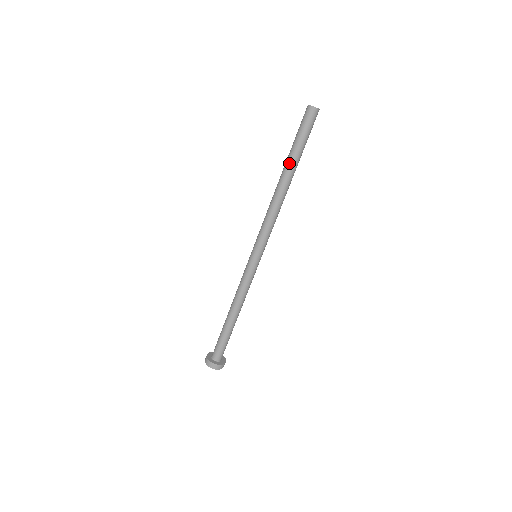
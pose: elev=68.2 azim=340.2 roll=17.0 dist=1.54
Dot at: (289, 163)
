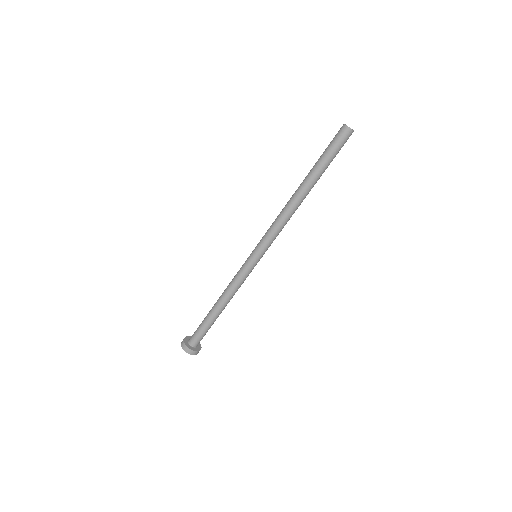
Dot at: (315, 178)
